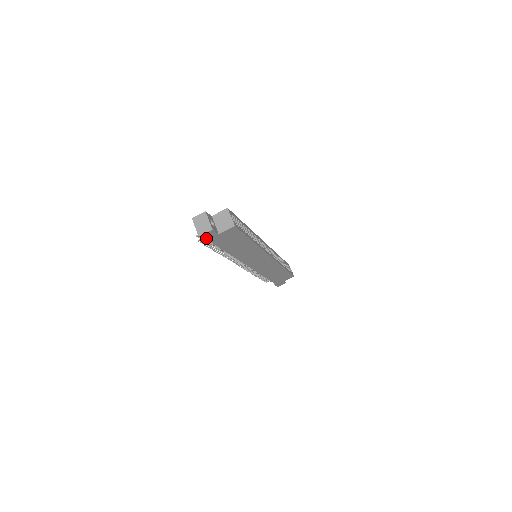
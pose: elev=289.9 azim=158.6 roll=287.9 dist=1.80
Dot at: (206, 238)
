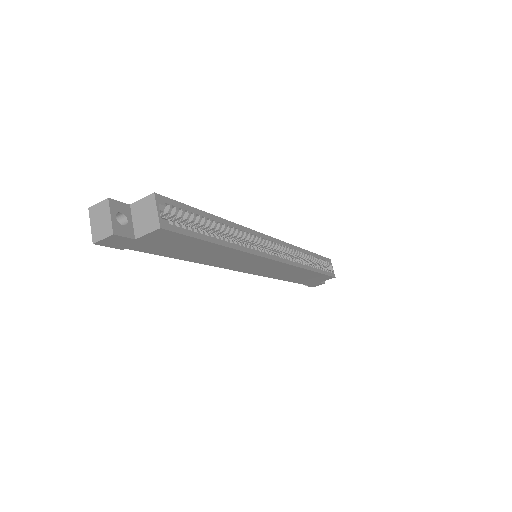
Dot at: (113, 245)
